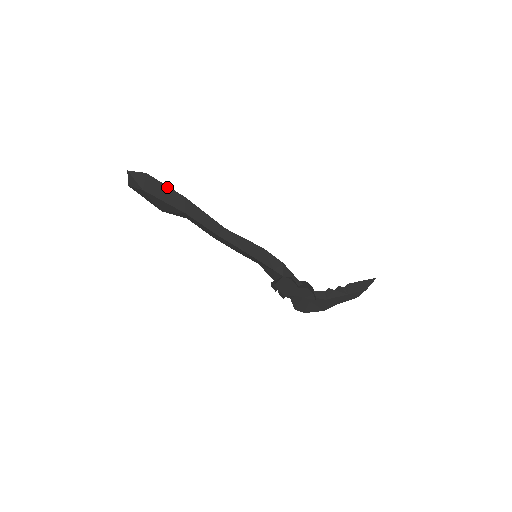
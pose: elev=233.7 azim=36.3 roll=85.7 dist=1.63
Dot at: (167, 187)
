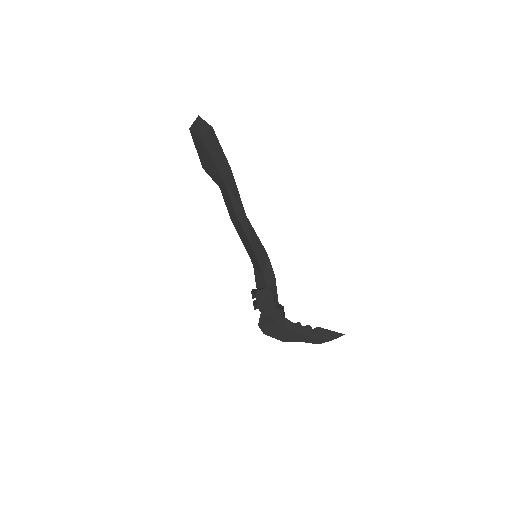
Dot at: (222, 150)
